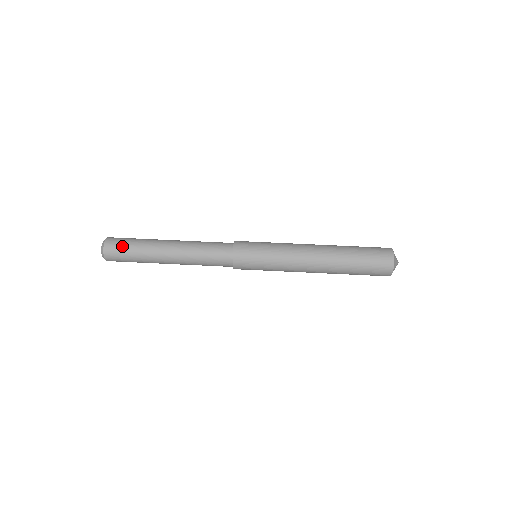
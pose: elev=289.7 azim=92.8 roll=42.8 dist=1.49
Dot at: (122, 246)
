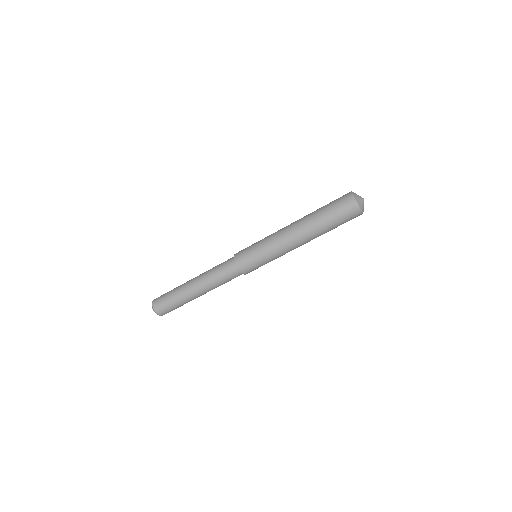
Dot at: occluded
